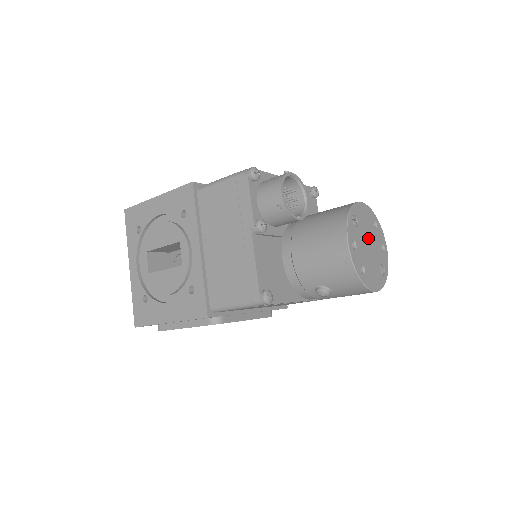
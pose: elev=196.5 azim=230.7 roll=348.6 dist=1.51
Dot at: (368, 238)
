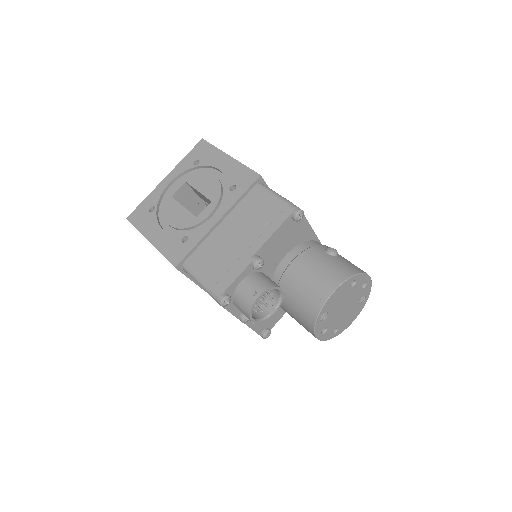
Dot at: (343, 305)
